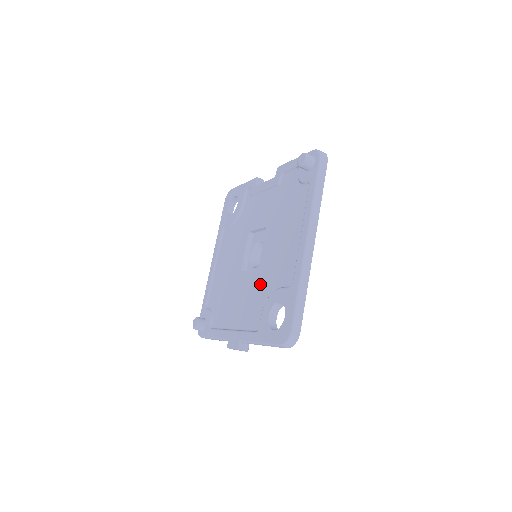
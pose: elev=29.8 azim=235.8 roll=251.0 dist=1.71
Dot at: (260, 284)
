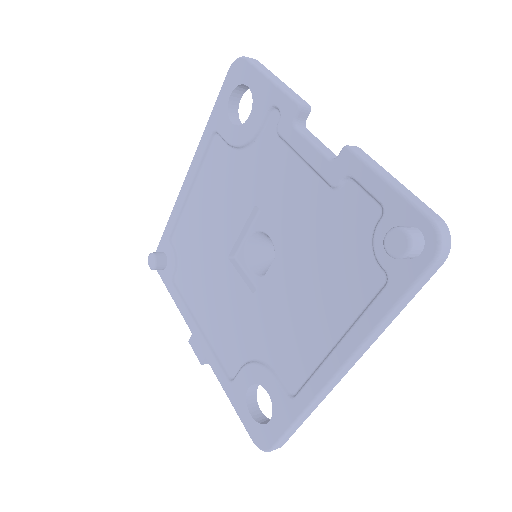
Dot at: (250, 322)
